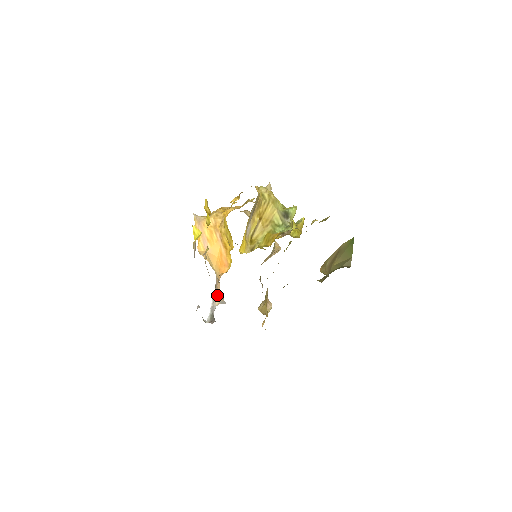
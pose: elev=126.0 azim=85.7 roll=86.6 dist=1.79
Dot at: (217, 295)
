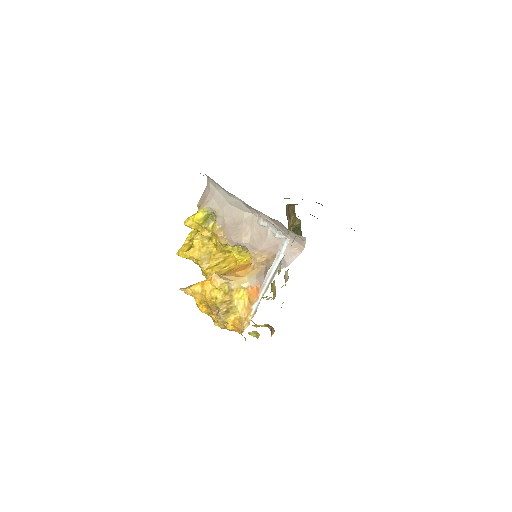
Dot at: (269, 262)
